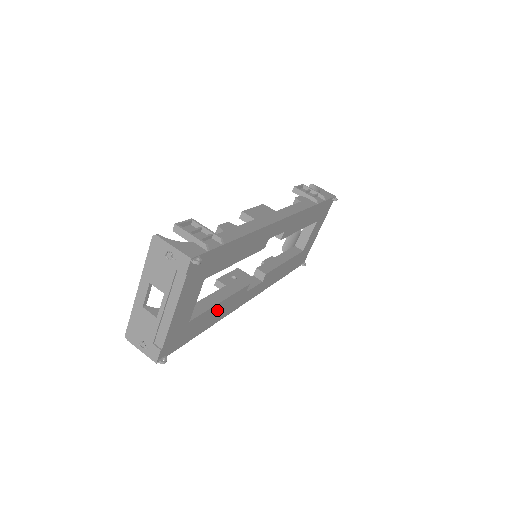
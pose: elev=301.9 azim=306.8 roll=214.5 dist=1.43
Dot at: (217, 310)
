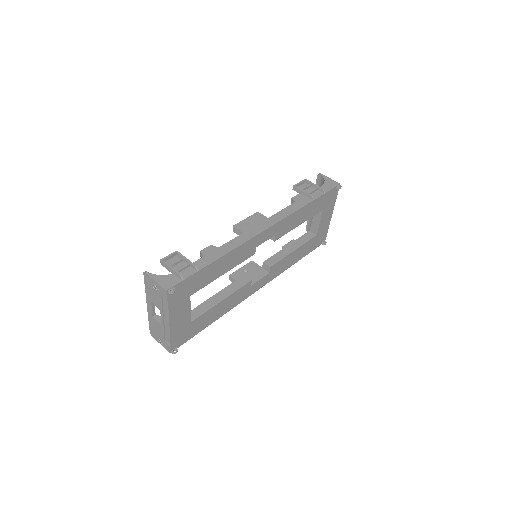
Dot at: (220, 307)
